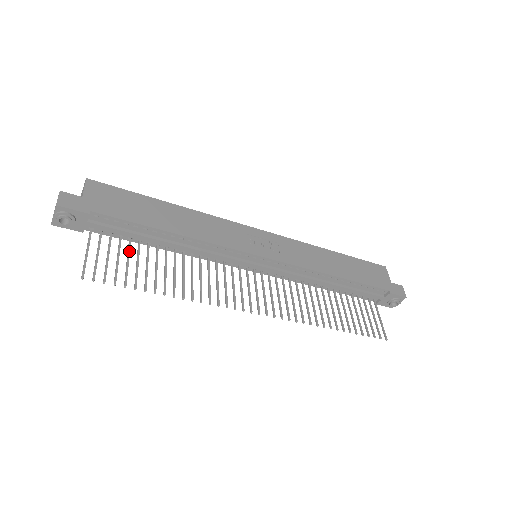
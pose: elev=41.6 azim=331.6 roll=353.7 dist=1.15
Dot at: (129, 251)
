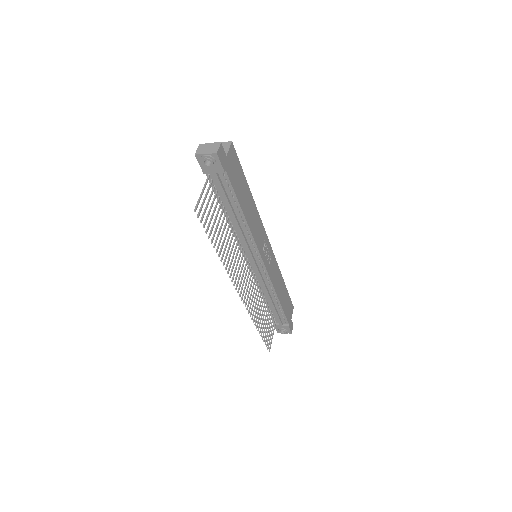
Dot at: (216, 207)
